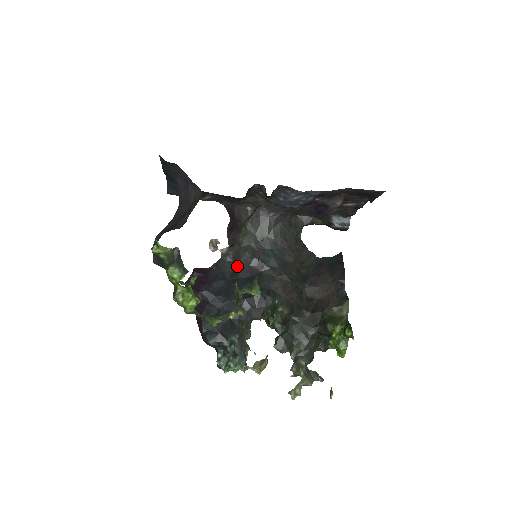
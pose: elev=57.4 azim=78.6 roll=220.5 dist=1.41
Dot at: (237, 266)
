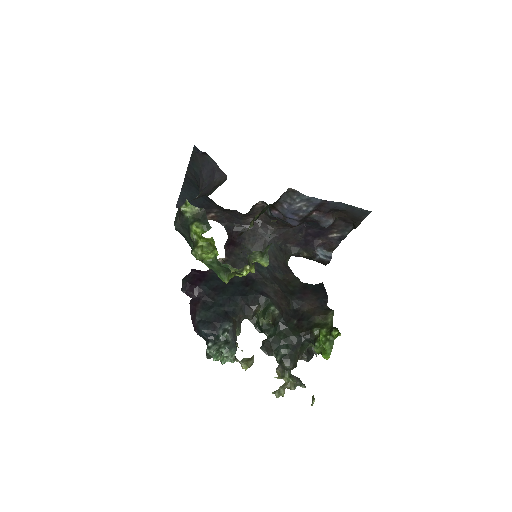
Dot at: occluded
